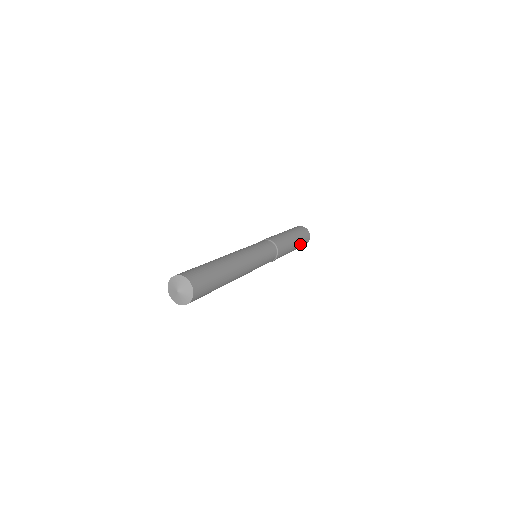
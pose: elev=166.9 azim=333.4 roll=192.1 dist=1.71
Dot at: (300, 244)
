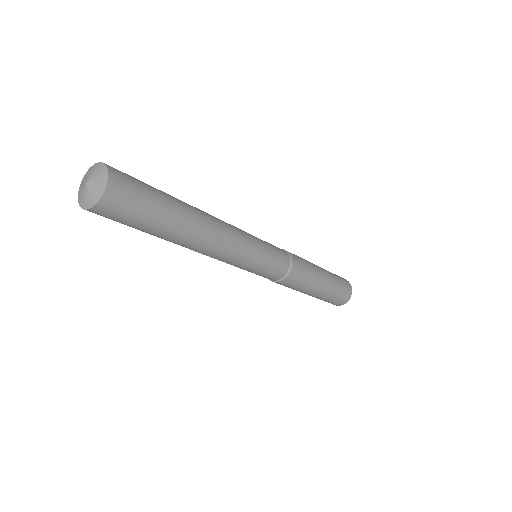
Dot at: (335, 286)
